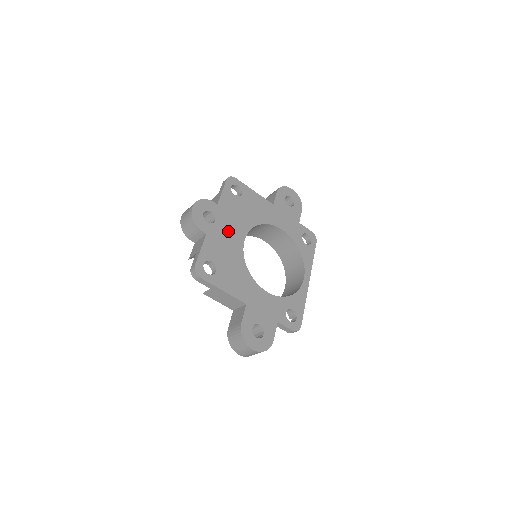
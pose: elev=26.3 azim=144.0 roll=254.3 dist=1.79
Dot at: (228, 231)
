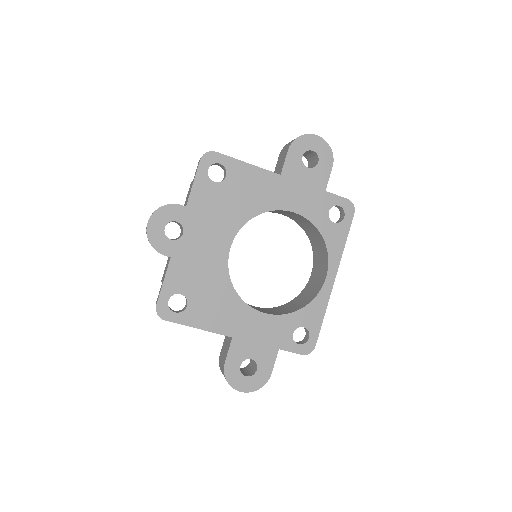
Dot at: (204, 243)
